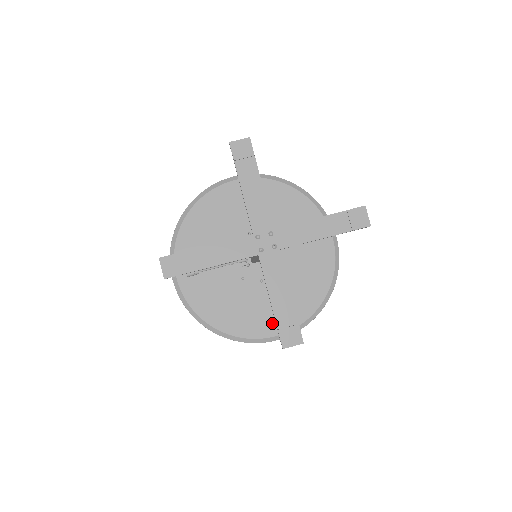
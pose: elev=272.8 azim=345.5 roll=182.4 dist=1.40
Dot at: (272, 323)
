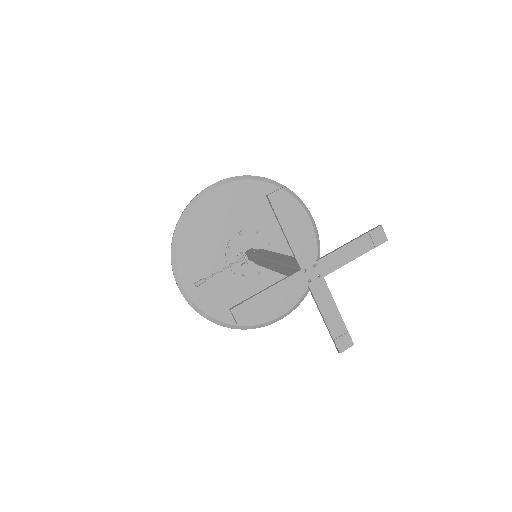
Dot at: (275, 307)
